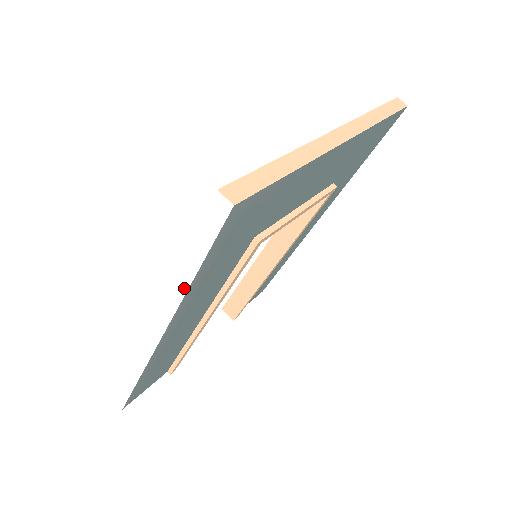
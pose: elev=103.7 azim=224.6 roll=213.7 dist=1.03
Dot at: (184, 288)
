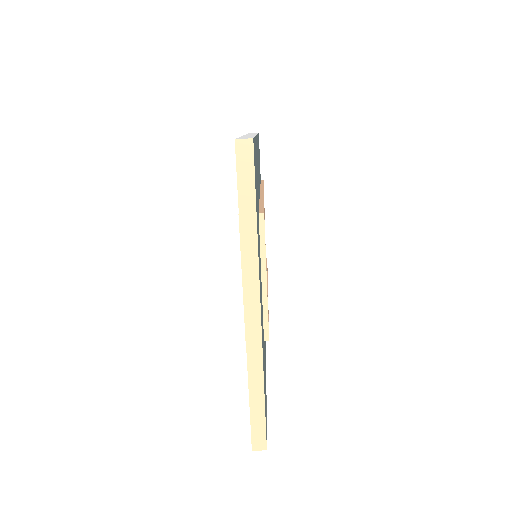
Dot at: occluded
